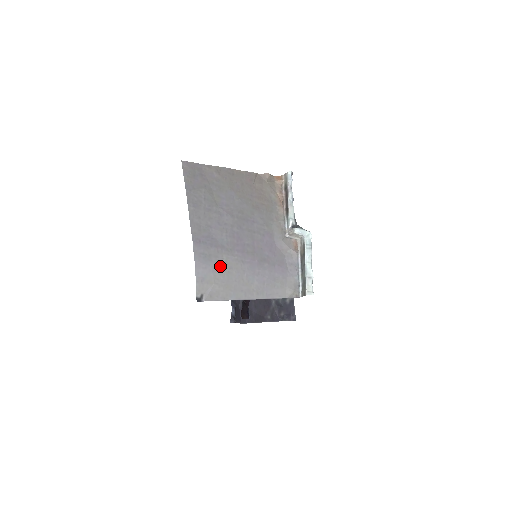
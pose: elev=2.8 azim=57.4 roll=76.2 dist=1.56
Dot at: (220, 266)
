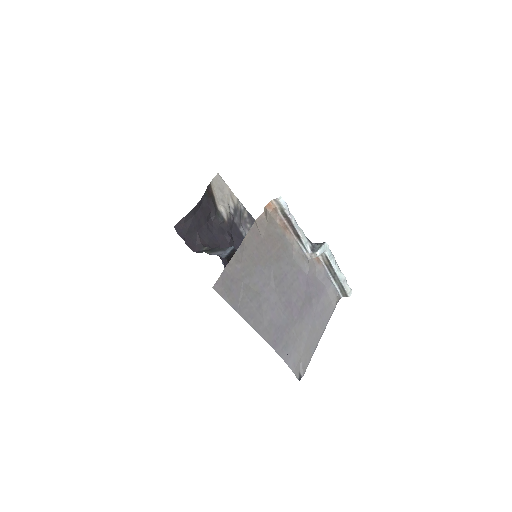
Dot at: (295, 341)
